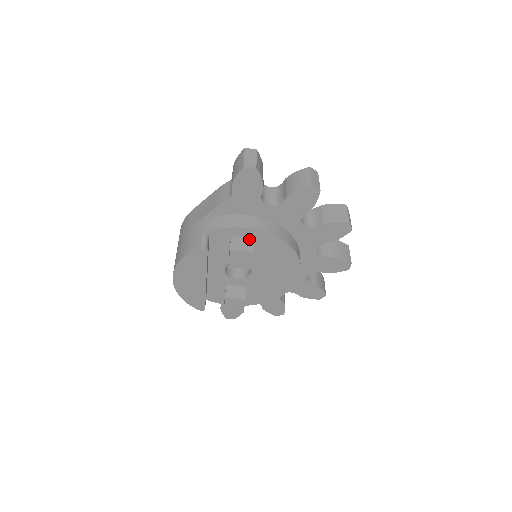
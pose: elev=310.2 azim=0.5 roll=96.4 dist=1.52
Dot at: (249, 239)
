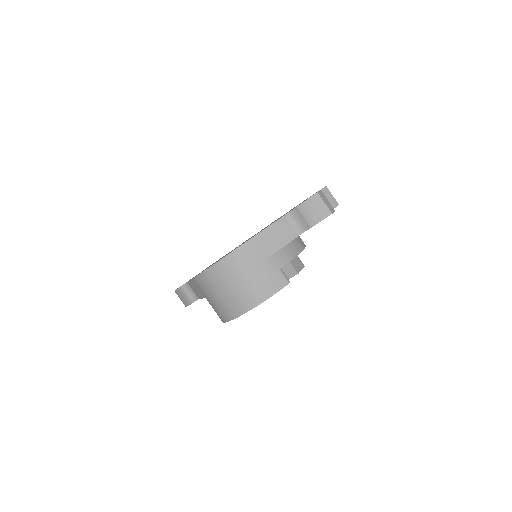
Dot at: (296, 257)
